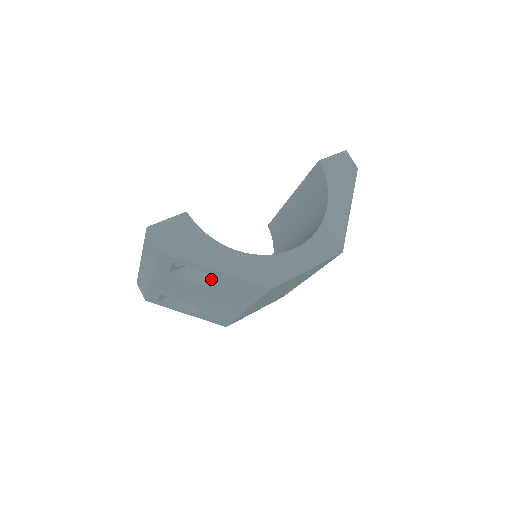
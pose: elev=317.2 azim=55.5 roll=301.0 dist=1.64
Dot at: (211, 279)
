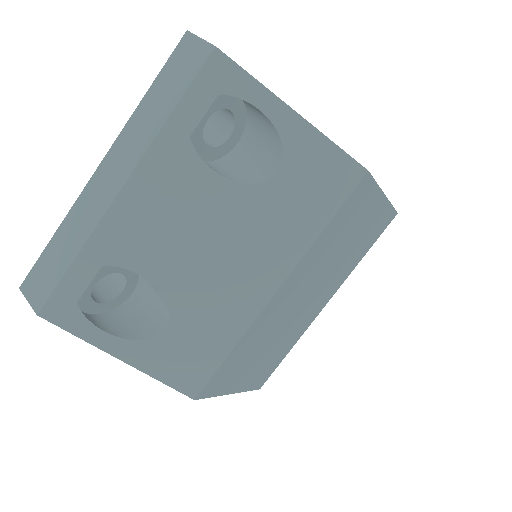
Dot at: (255, 174)
